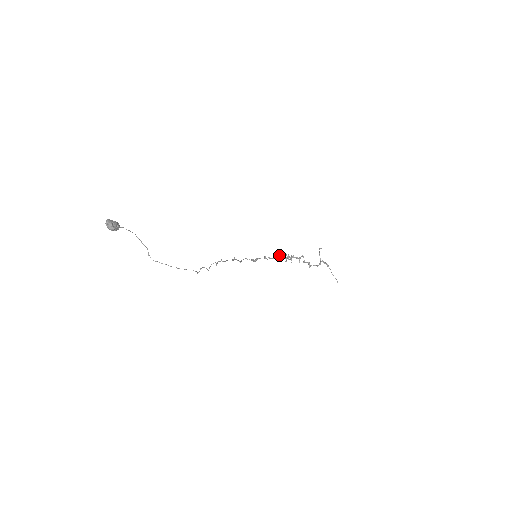
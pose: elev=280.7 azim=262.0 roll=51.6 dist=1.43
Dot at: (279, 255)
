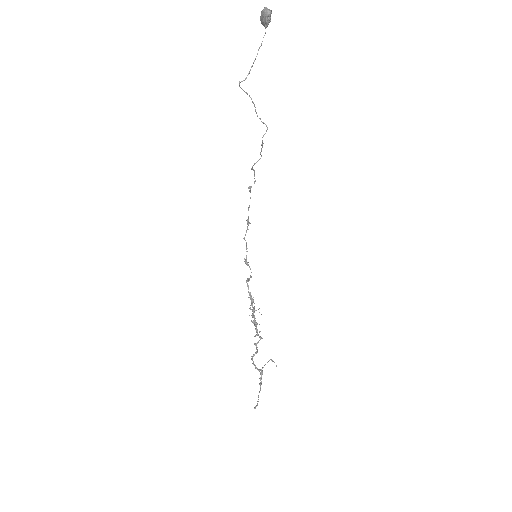
Dot at: (253, 301)
